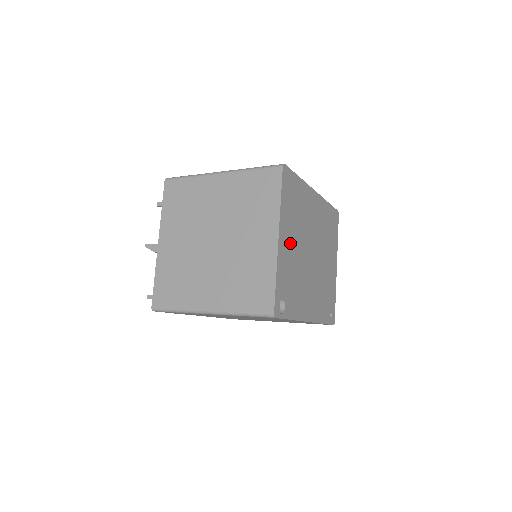
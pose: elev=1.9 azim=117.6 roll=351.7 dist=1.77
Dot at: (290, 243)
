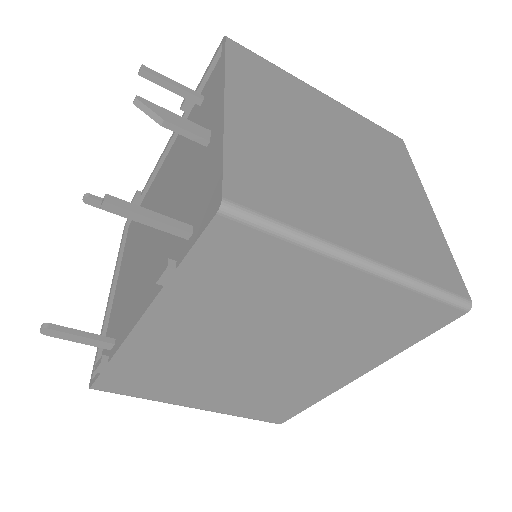
Dot at: occluded
